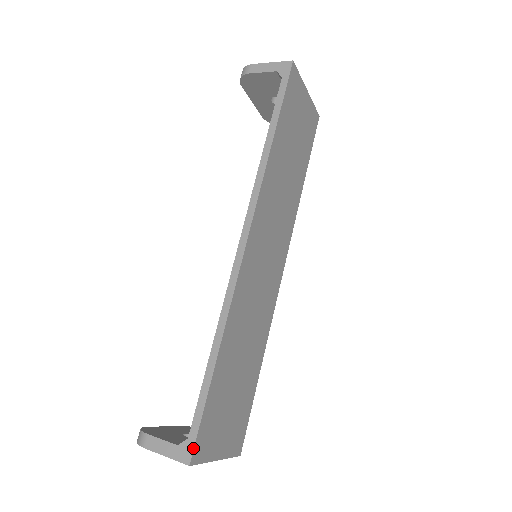
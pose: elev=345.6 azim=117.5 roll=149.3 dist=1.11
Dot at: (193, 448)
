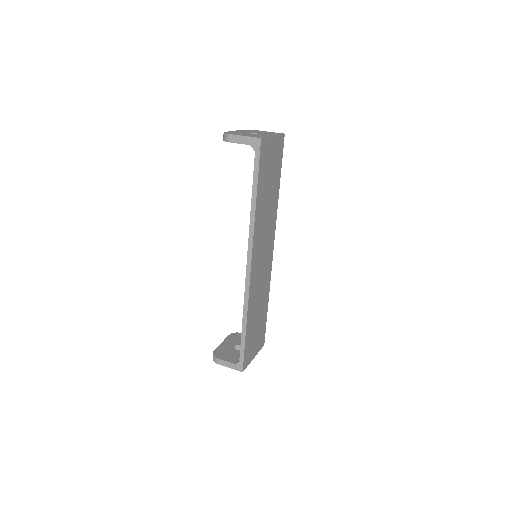
Dot at: (243, 366)
